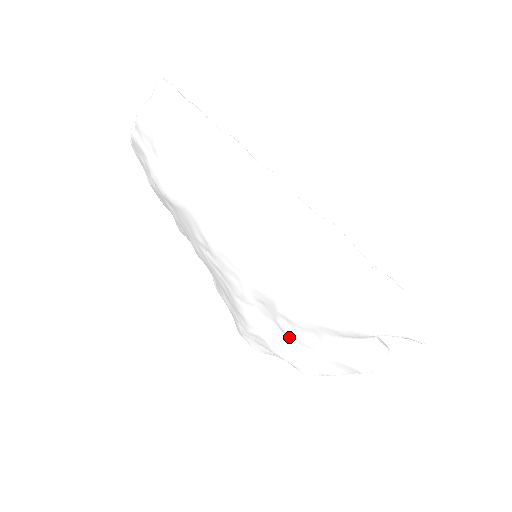
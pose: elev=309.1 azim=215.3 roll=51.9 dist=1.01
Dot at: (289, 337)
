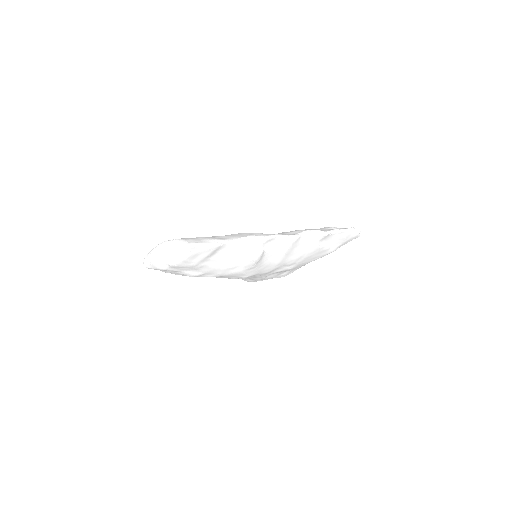
Dot at: occluded
